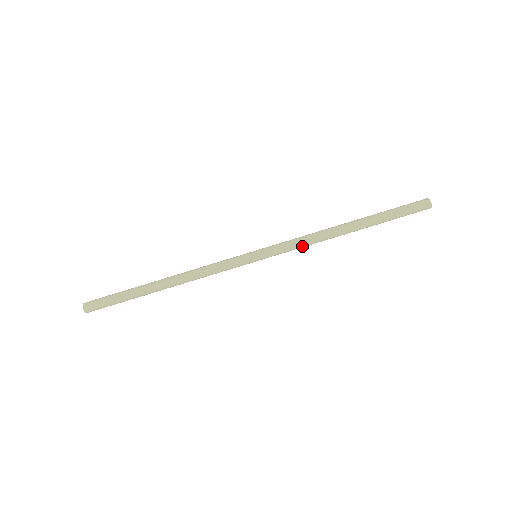
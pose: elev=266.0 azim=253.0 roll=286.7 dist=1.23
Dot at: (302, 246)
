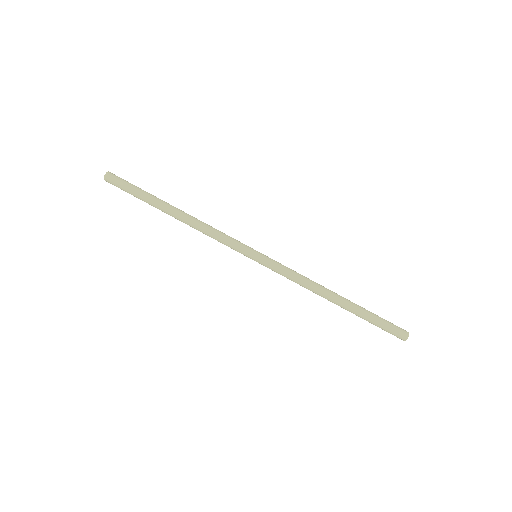
Dot at: (293, 281)
